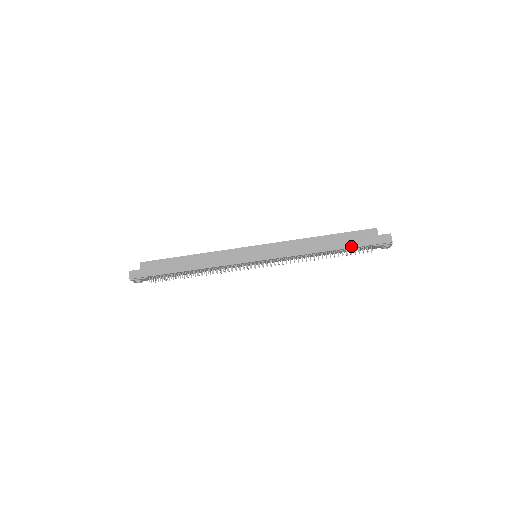
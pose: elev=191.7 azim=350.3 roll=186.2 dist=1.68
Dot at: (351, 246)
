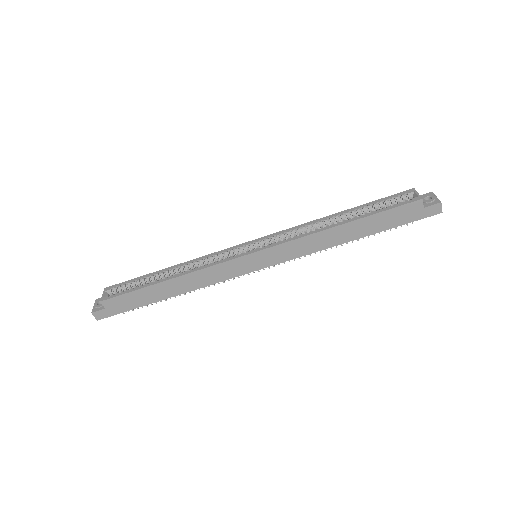
Dot at: (387, 228)
